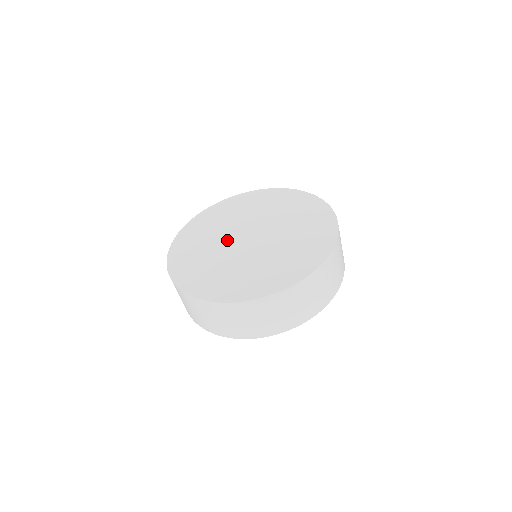
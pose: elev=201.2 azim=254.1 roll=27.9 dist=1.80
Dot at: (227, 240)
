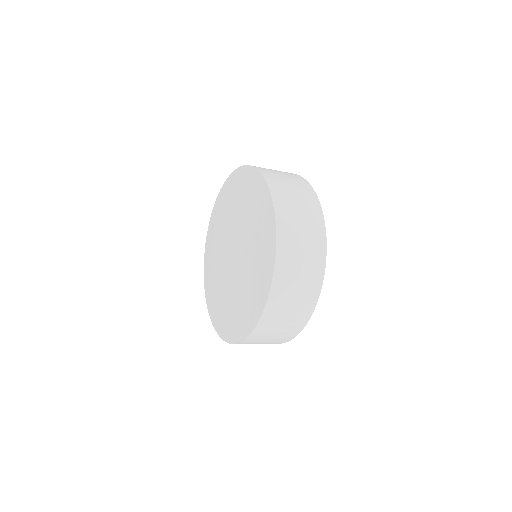
Dot at: (223, 247)
